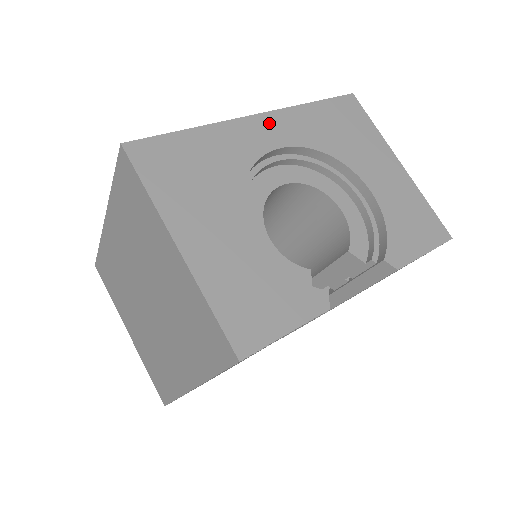
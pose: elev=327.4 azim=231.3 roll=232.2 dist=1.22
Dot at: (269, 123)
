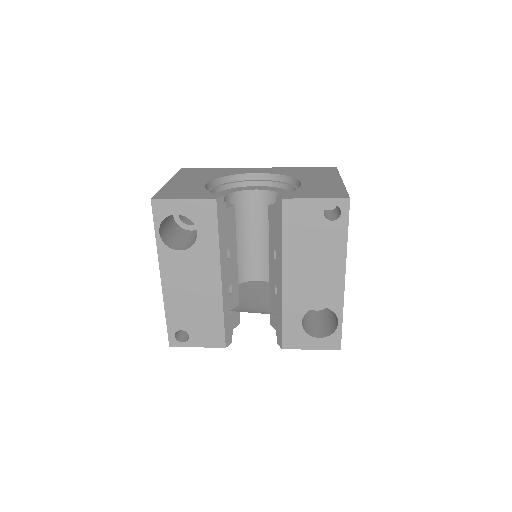
Dot at: (262, 169)
